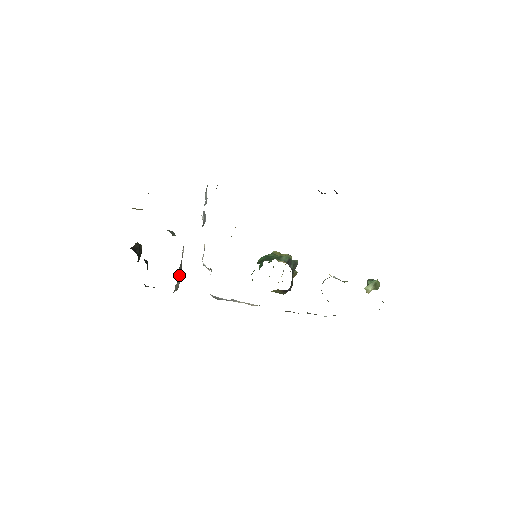
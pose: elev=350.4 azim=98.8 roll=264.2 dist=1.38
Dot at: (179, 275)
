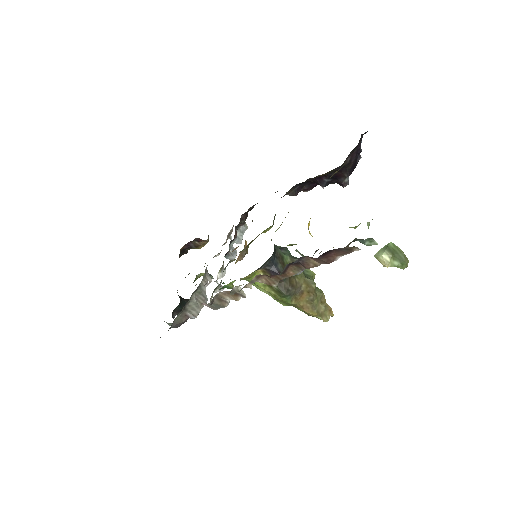
Dot at: (197, 298)
